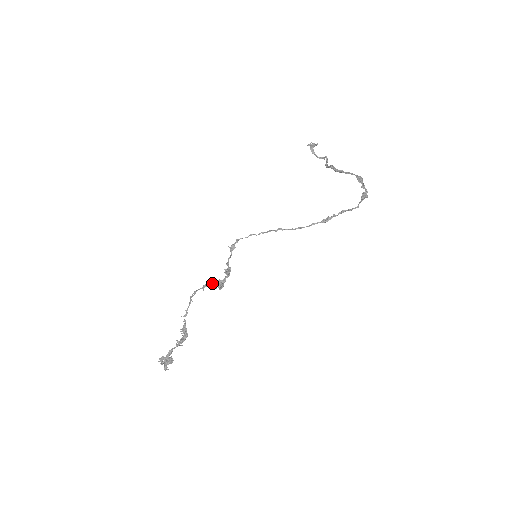
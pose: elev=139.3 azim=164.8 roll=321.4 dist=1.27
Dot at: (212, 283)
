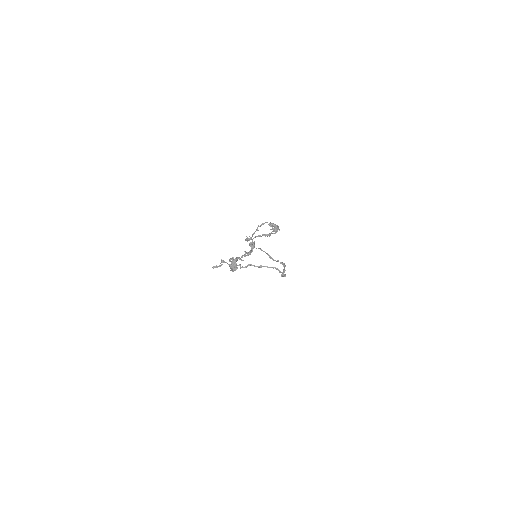
Dot at: (274, 224)
